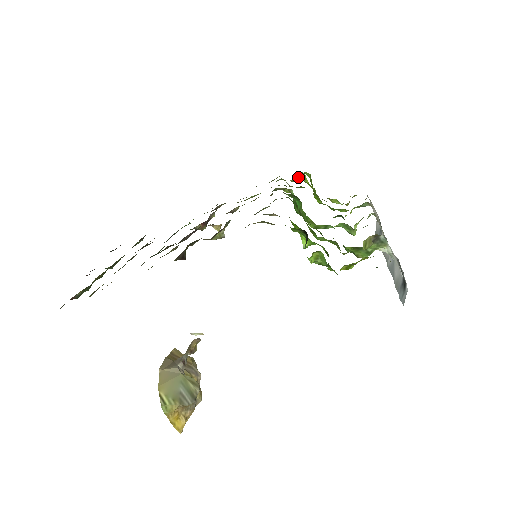
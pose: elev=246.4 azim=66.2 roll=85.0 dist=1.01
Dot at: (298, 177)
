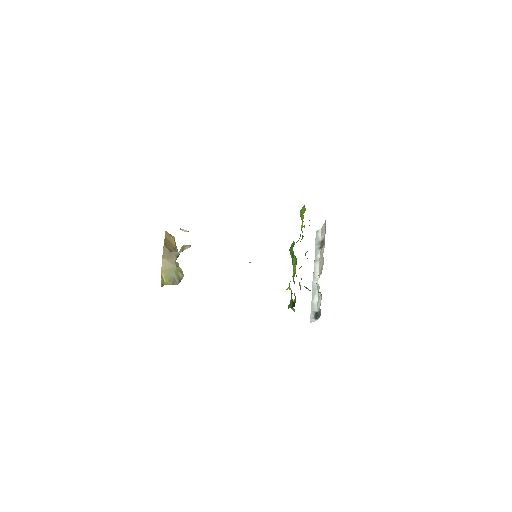
Dot at: occluded
